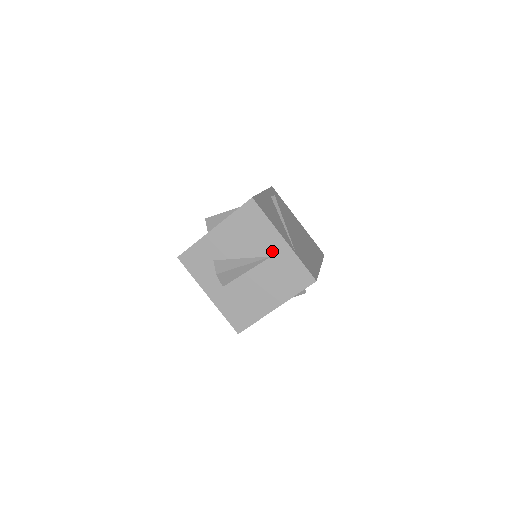
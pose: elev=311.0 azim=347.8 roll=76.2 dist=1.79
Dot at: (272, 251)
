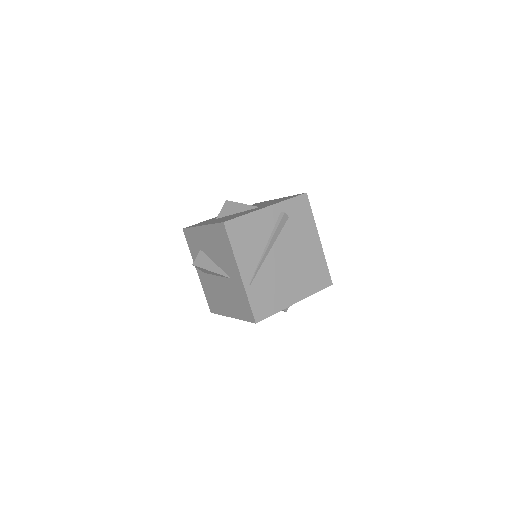
Dot at: (232, 275)
